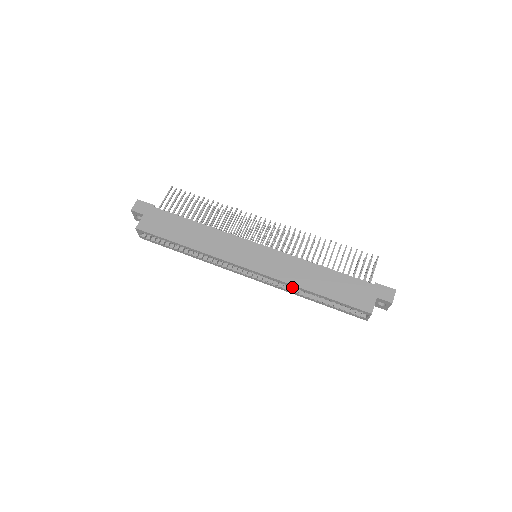
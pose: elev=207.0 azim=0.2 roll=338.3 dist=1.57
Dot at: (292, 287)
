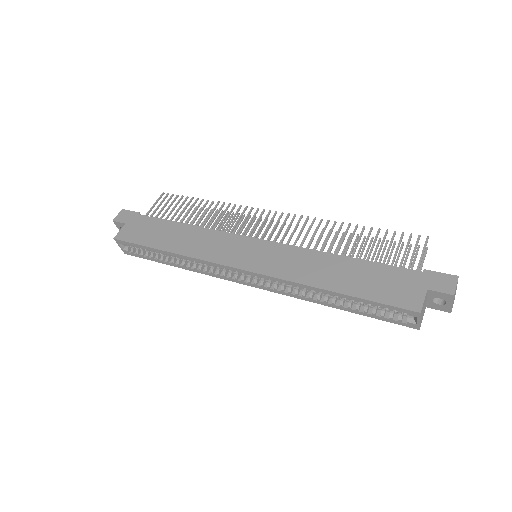
Dot at: (300, 288)
